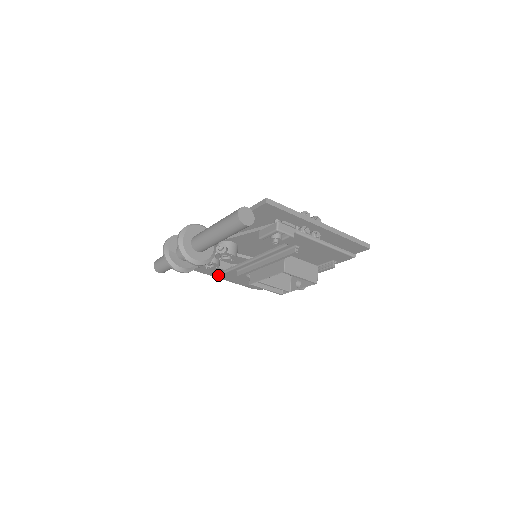
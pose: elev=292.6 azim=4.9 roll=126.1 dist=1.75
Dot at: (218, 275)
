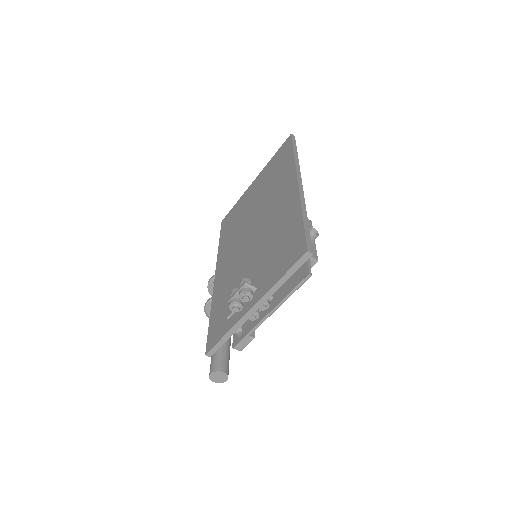
Dot at: occluded
